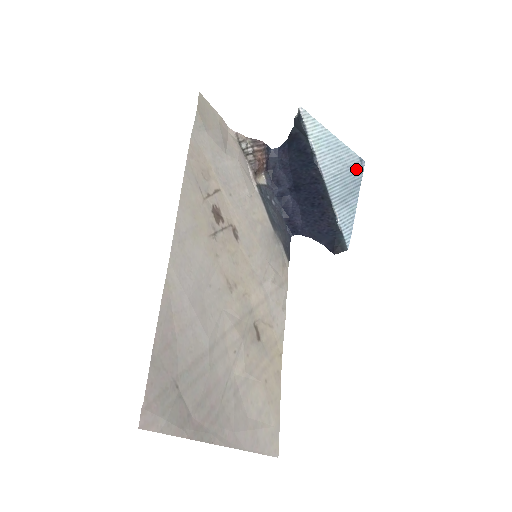
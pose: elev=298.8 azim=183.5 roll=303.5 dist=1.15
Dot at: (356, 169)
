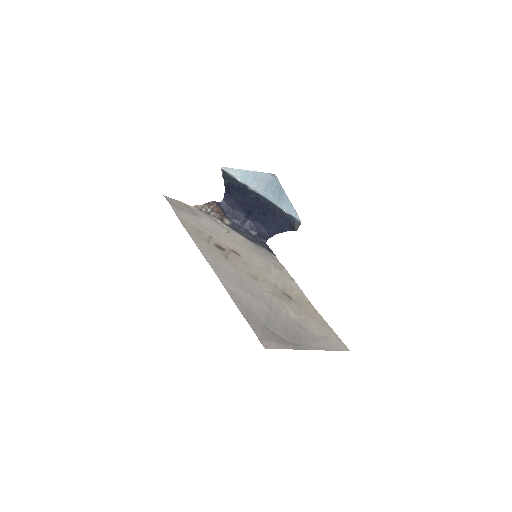
Dot at: (273, 180)
